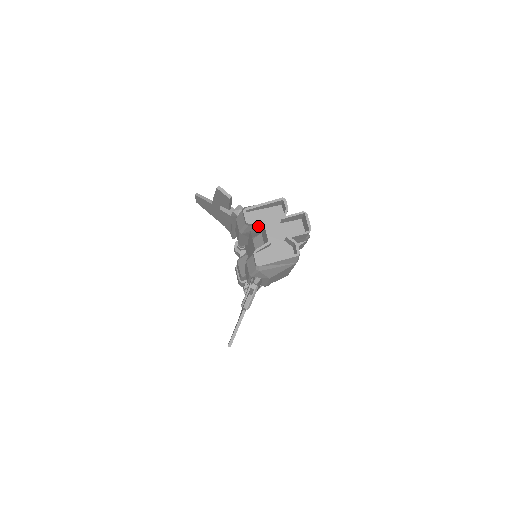
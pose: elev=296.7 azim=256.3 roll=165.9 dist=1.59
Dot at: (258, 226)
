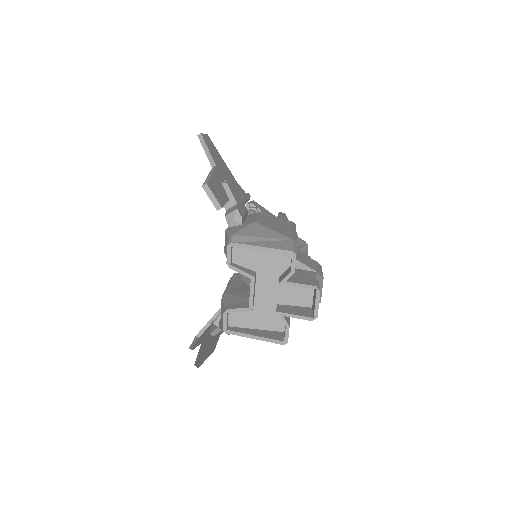
Dot at: occluded
